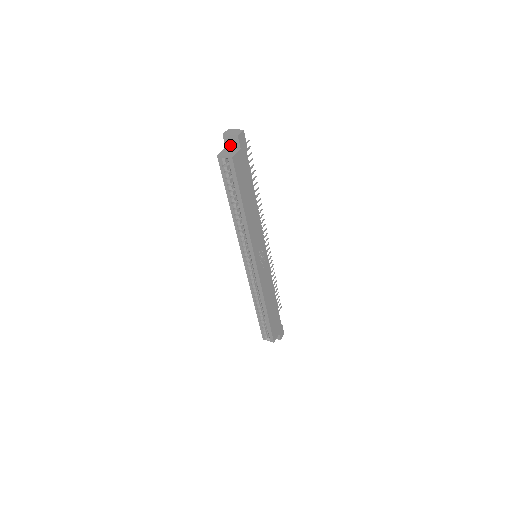
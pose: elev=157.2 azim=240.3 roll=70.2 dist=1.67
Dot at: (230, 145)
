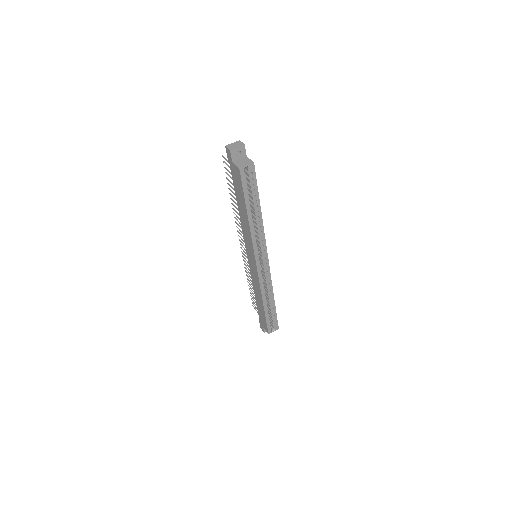
Dot at: (237, 157)
